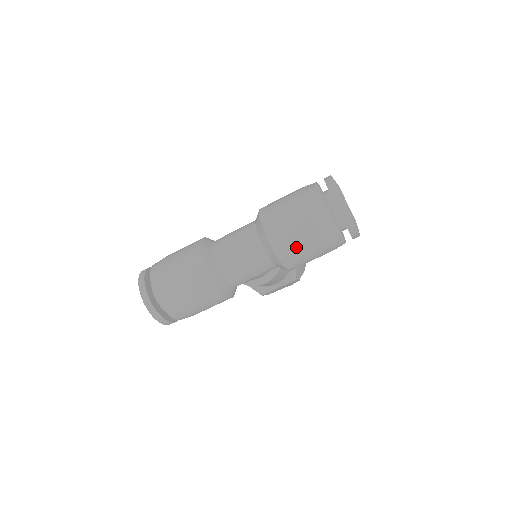
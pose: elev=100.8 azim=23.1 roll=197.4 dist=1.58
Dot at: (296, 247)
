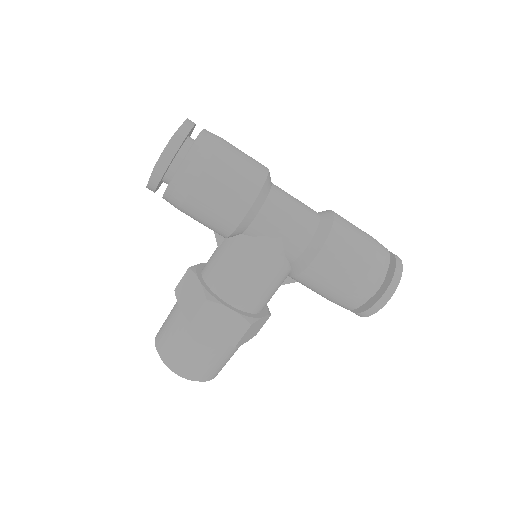
Dot at: (352, 237)
